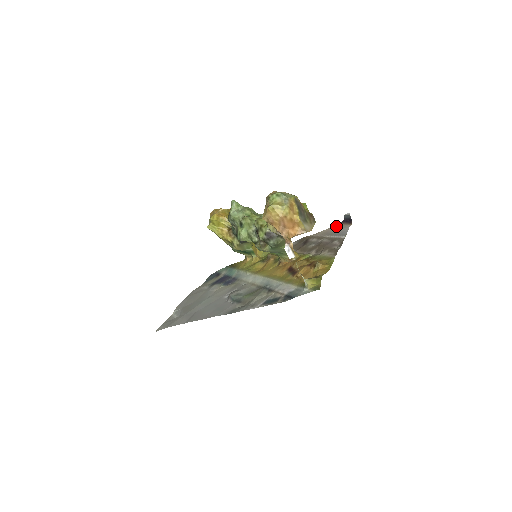
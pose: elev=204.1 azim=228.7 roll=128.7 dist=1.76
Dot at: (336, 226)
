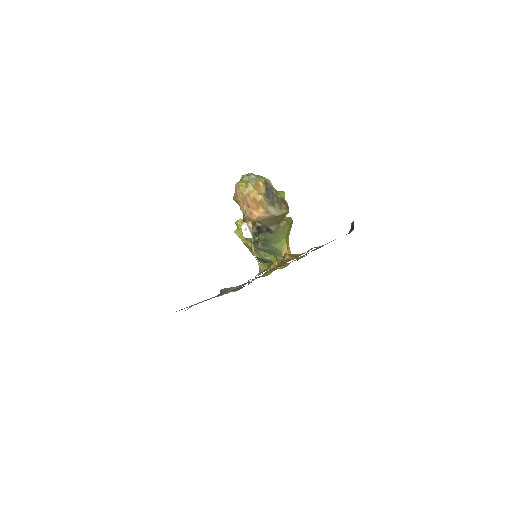
Dot at: occluded
